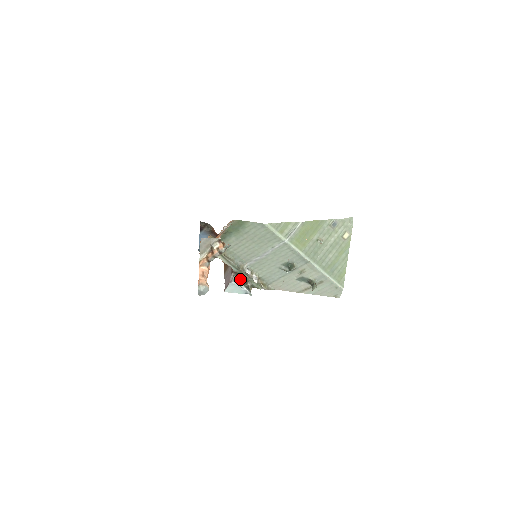
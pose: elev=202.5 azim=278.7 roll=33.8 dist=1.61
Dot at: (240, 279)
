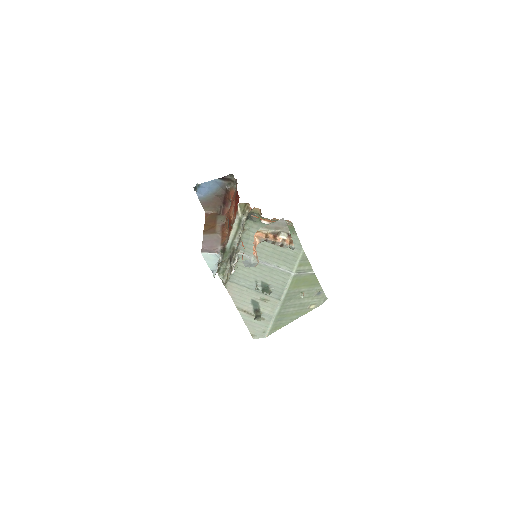
Dot at: (221, 256)
